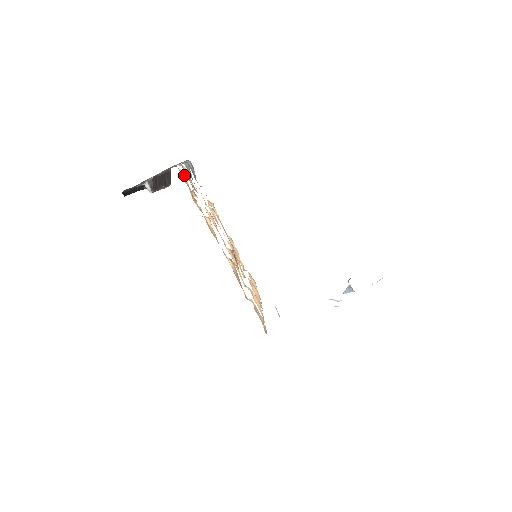
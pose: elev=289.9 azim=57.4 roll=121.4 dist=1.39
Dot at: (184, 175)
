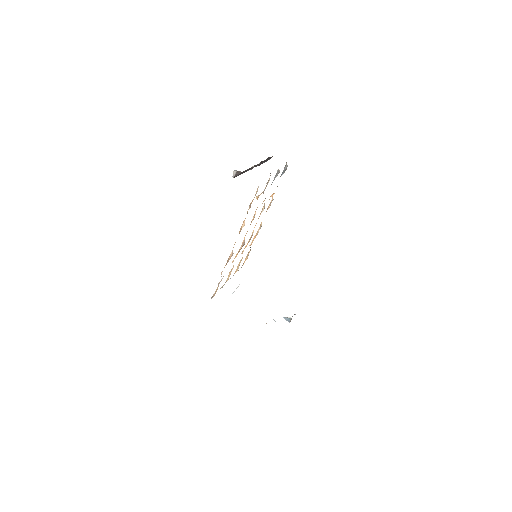
Dot at: occluded
